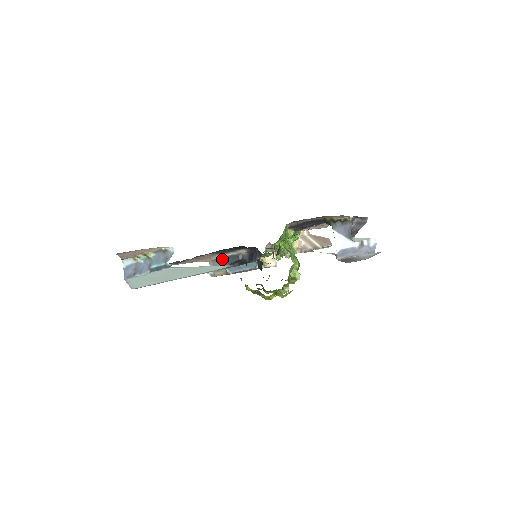
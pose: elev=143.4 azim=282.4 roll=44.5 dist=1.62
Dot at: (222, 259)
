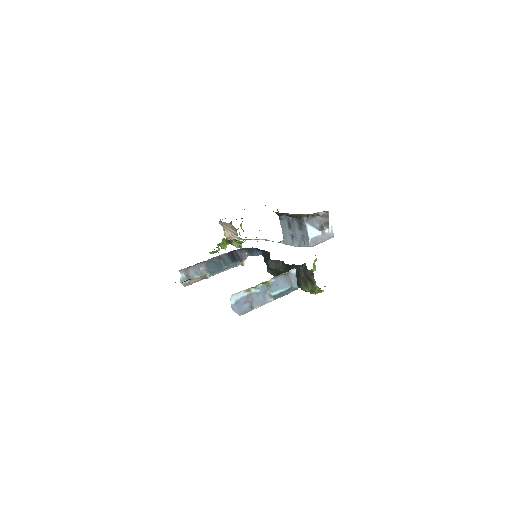
Dot at: (197, 264)
